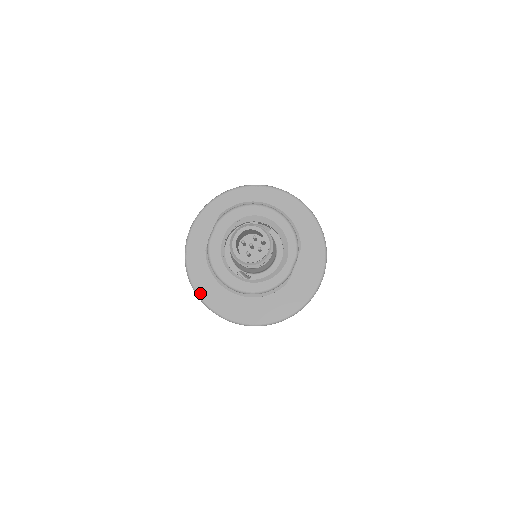
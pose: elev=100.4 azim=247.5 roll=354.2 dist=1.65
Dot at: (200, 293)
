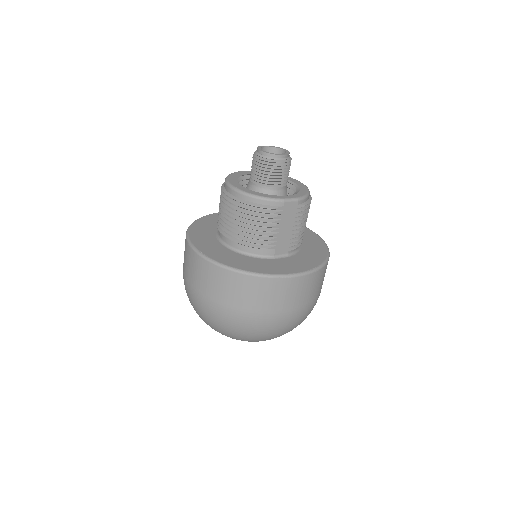
Dot at: (191, 229)
